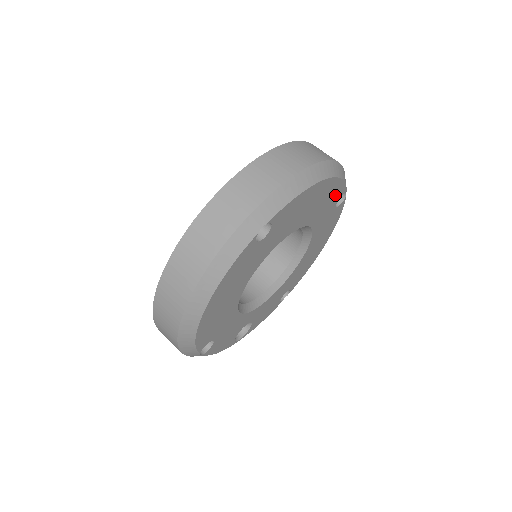
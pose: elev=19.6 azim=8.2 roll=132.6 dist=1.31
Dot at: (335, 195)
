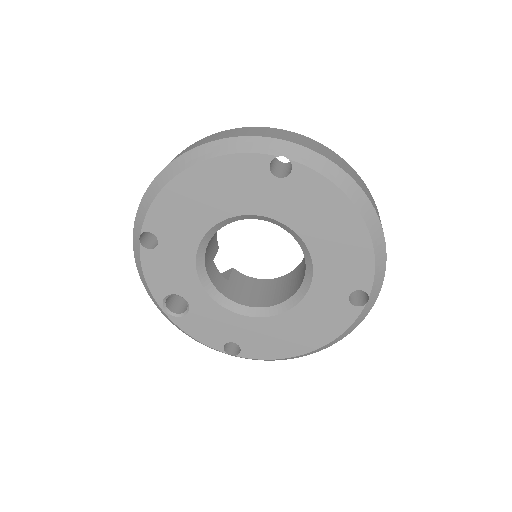
Dot at: (357, 272)
